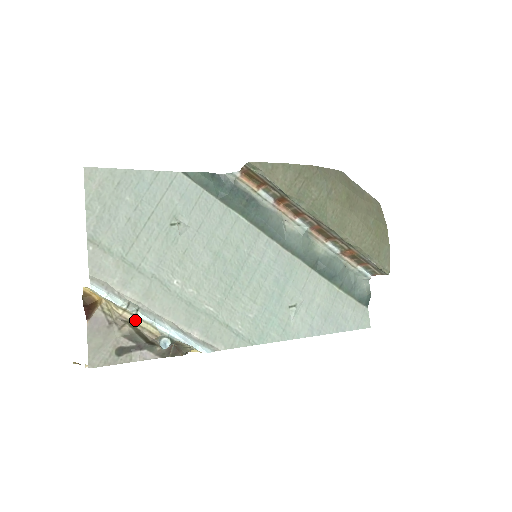
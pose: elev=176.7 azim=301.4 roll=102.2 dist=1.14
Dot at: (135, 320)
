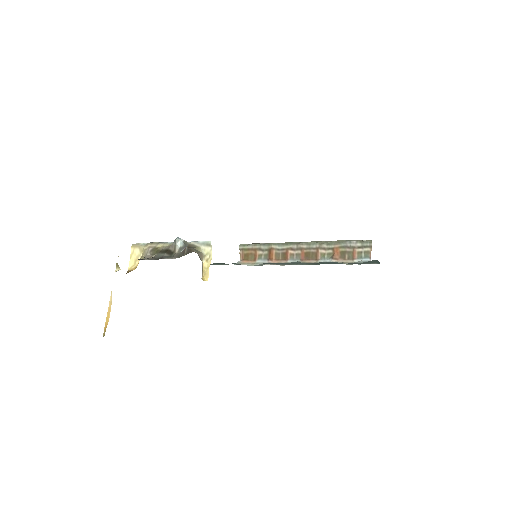
Dot at: (159, 246)
